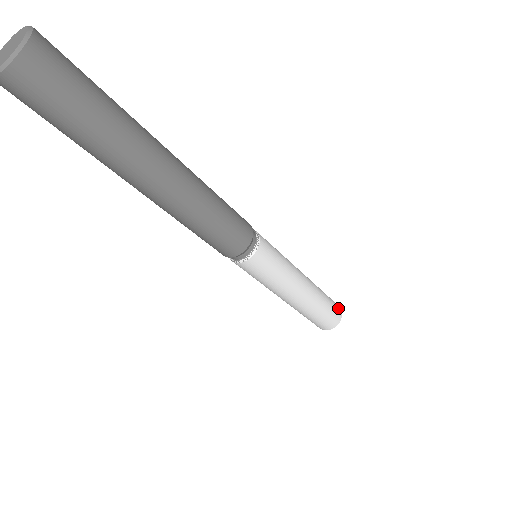
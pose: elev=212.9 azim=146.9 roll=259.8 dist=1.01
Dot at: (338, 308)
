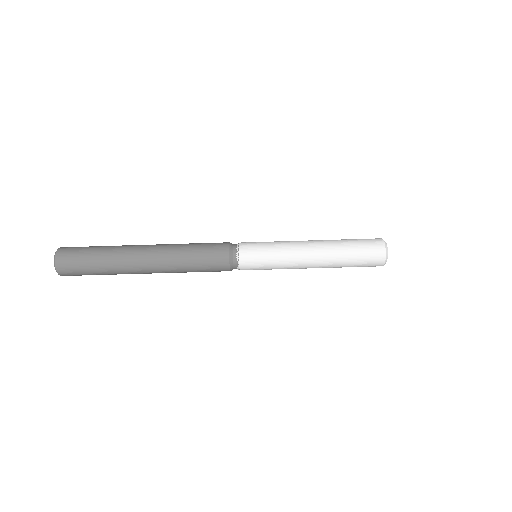
Dot at: occluded
